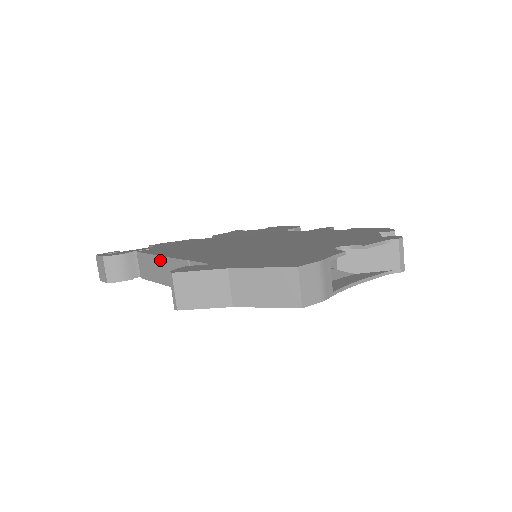
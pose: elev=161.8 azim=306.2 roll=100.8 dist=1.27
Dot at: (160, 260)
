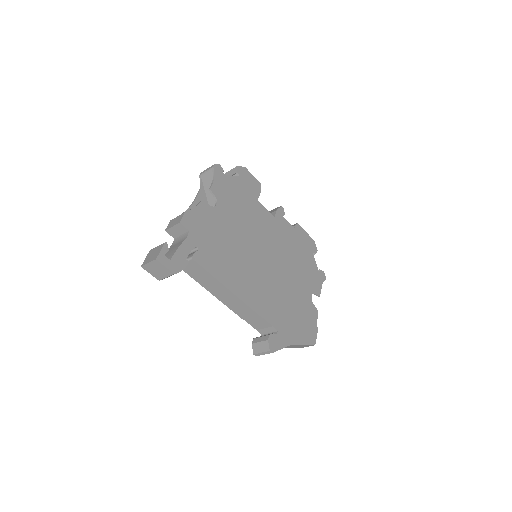
Dot at: (226, 290)
